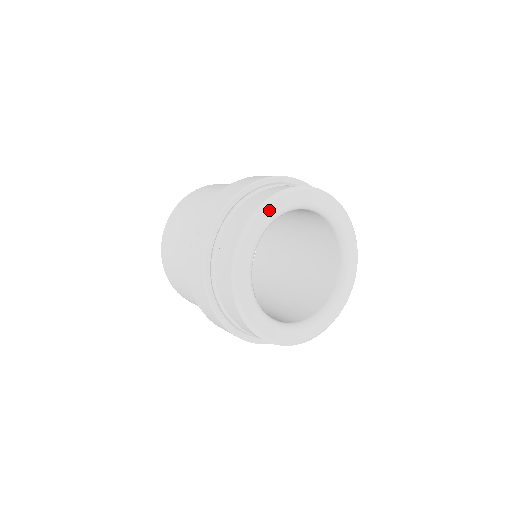
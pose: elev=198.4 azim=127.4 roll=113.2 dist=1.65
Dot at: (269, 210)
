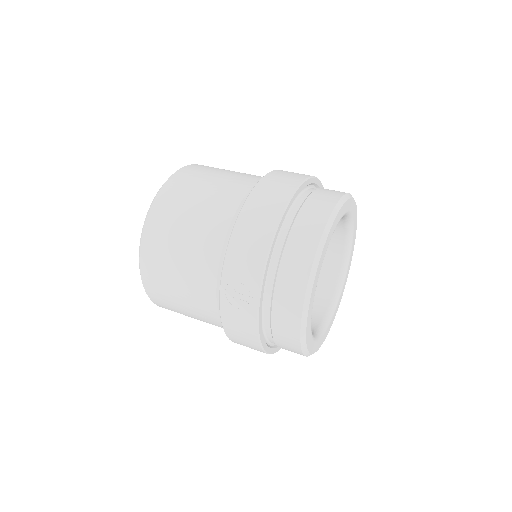
Dot at: (324, 250)
